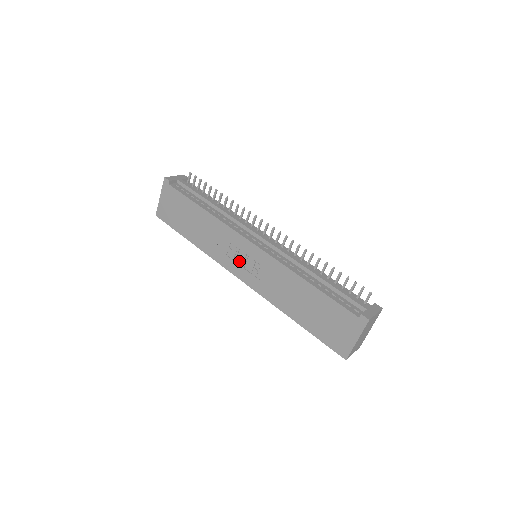
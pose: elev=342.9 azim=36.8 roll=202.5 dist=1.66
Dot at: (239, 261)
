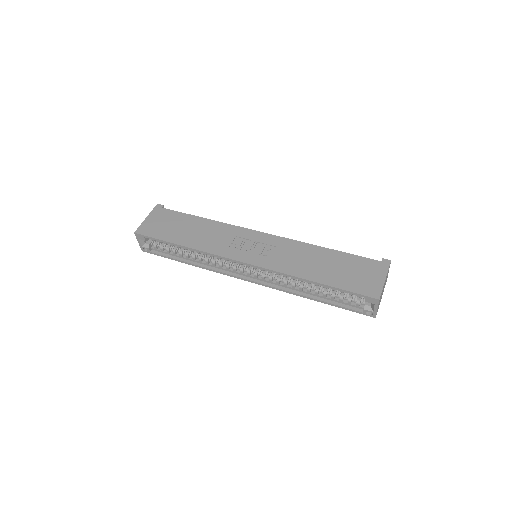
Dot at: (245, 249)
